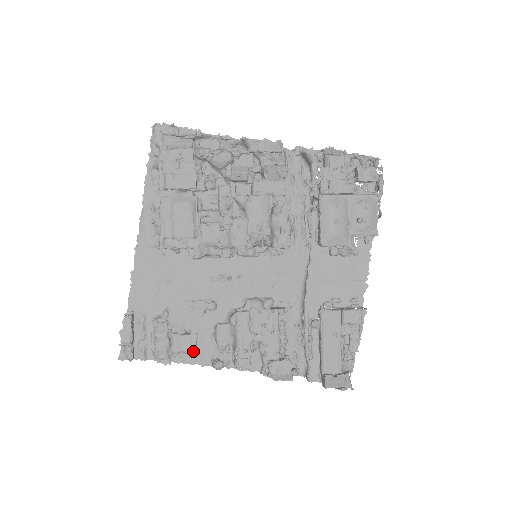
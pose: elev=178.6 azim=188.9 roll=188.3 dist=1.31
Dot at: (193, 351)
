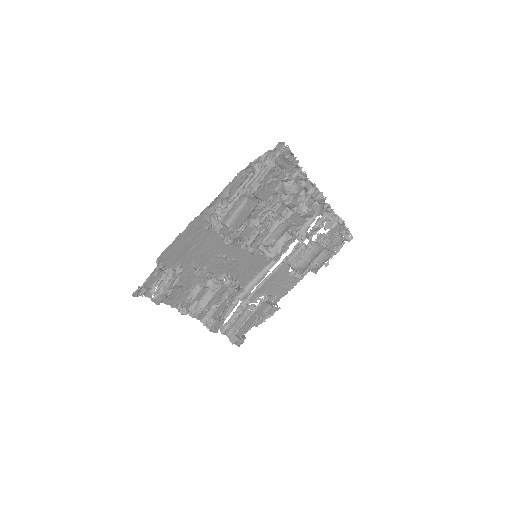
Dot at: (177, 300)
